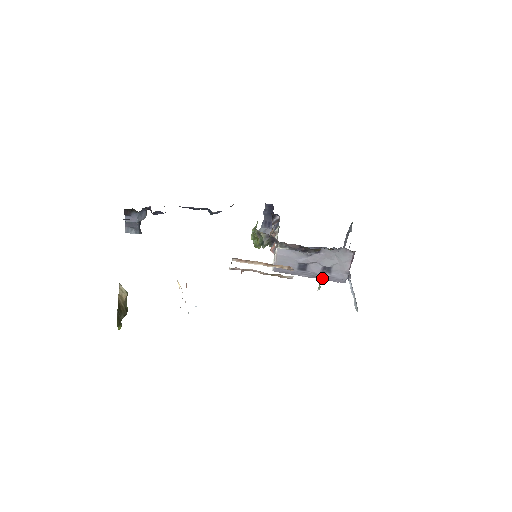
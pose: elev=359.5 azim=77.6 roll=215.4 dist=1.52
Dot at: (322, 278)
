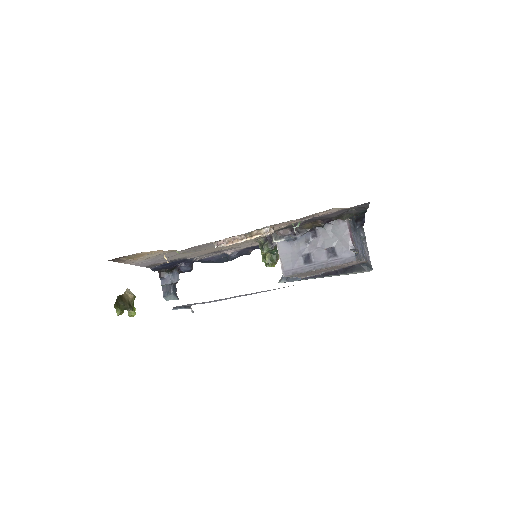
Dot at: (331, 265)
